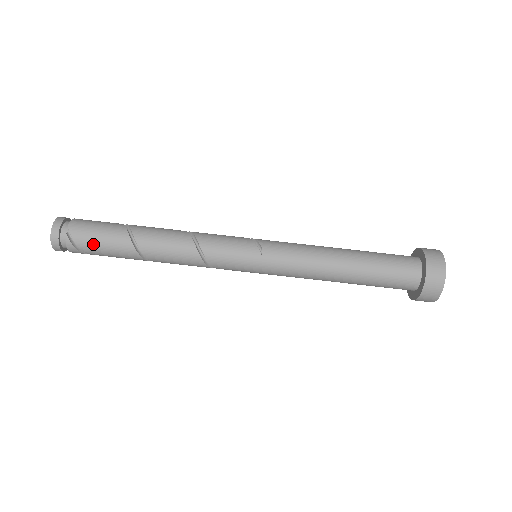
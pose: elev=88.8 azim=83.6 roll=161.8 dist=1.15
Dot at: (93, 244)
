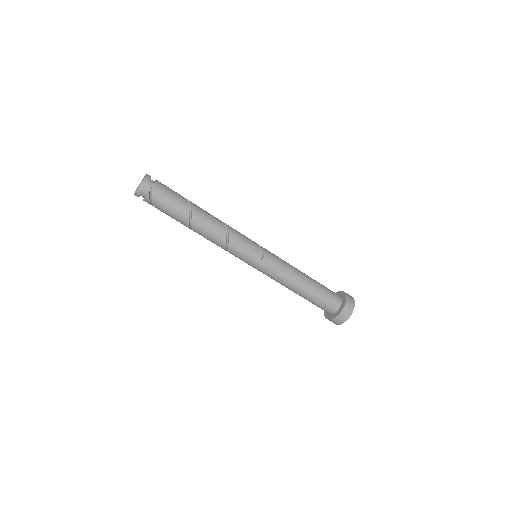
Dot at: (163, 206)
